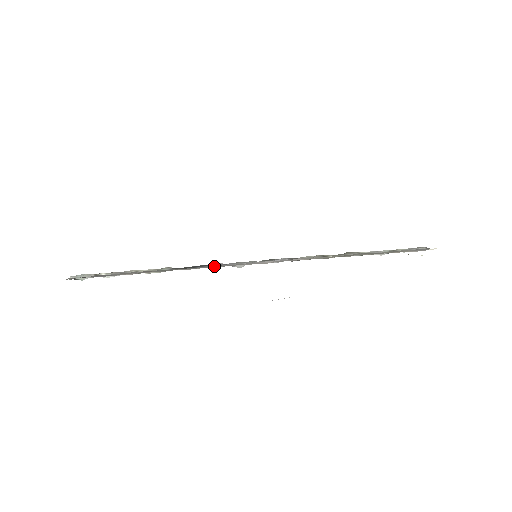
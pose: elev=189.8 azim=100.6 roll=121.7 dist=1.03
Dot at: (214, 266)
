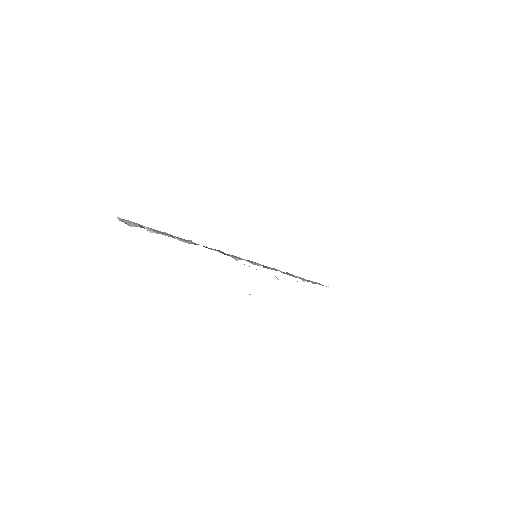
Dot at: (225, 253)
